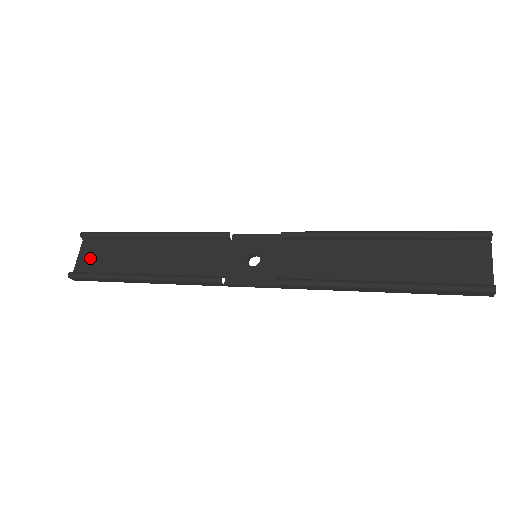
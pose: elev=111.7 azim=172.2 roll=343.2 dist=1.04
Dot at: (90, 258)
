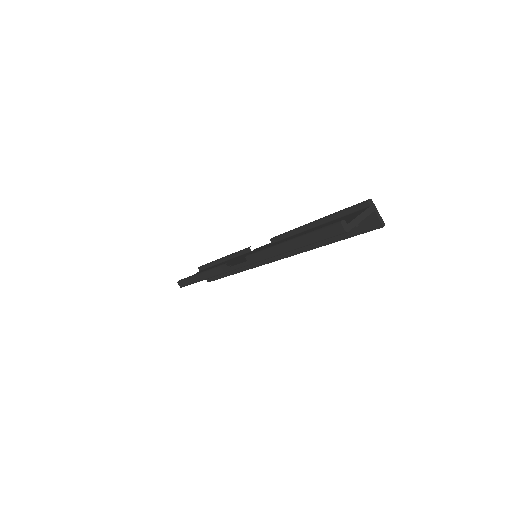
Dot at: occluded
